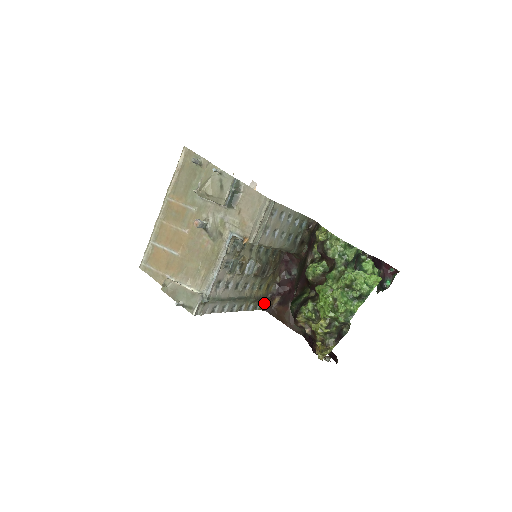
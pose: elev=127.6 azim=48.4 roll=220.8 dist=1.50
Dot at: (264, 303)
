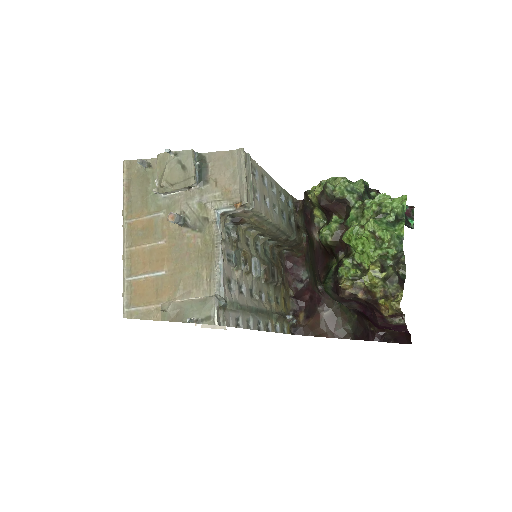
Dot at: (289, 325)
